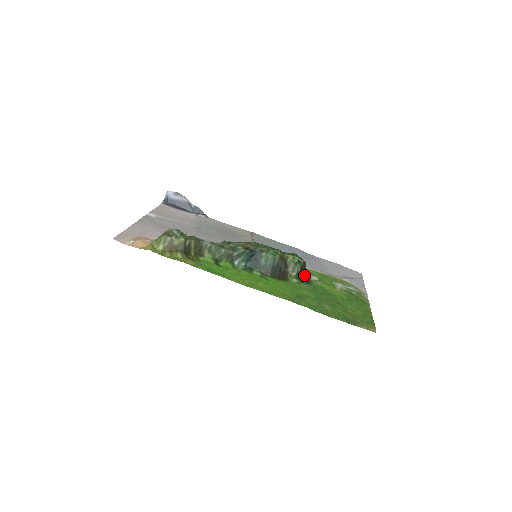
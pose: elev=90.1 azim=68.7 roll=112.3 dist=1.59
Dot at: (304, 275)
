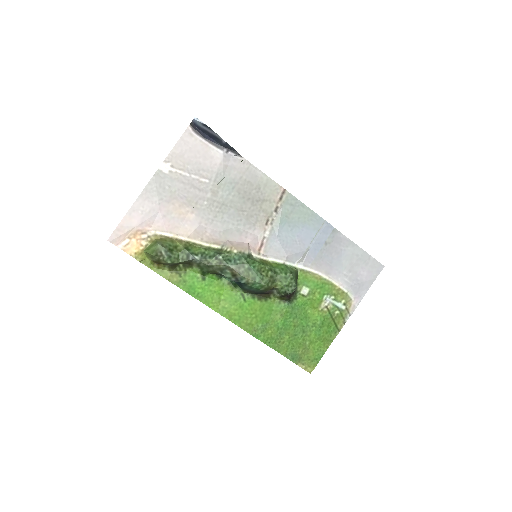
Dot at: occluded
